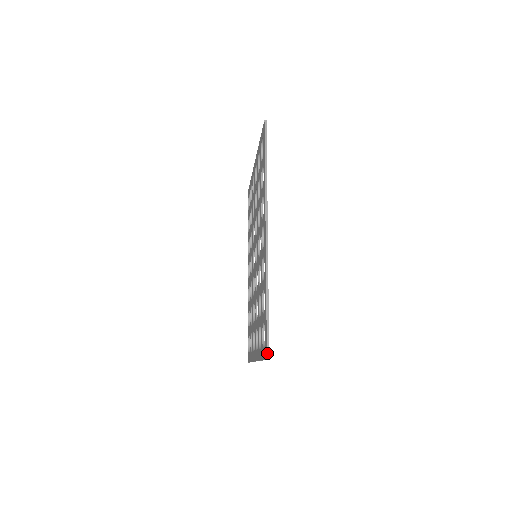
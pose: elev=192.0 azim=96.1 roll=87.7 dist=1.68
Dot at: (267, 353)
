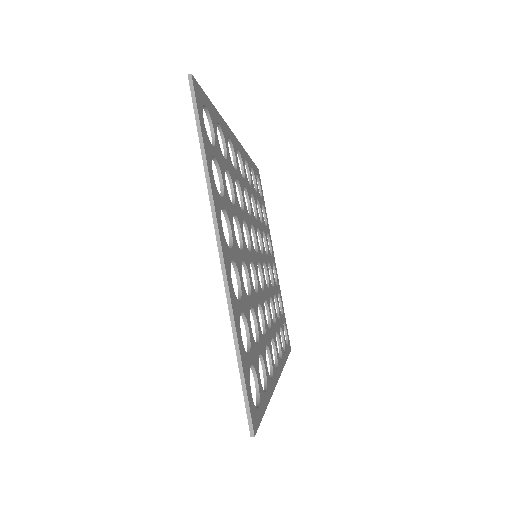
Dot at: (191, 79)
